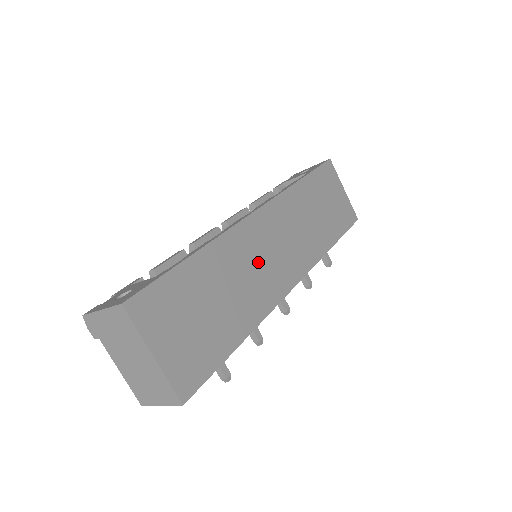
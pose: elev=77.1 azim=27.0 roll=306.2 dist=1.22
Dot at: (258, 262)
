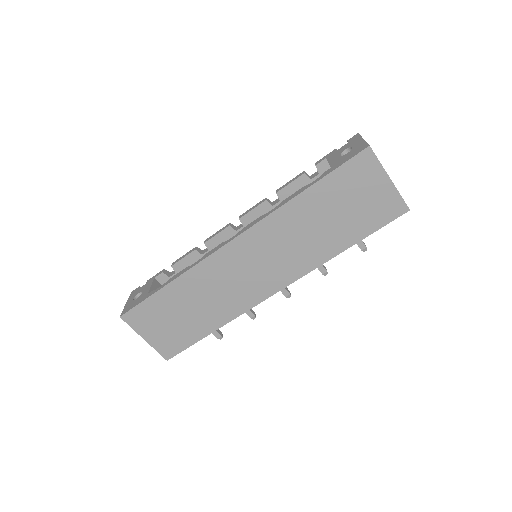
Dot at: (232, 281)
